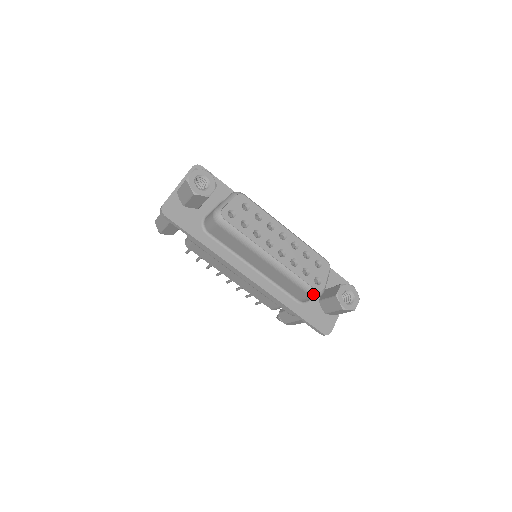
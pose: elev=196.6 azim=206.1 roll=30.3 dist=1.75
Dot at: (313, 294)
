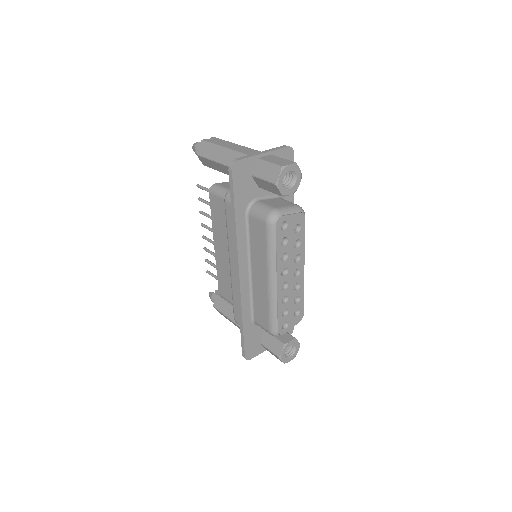
Dot at: (273, 332)
